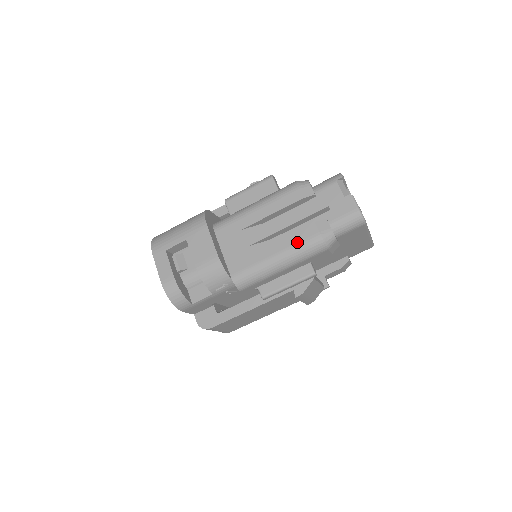
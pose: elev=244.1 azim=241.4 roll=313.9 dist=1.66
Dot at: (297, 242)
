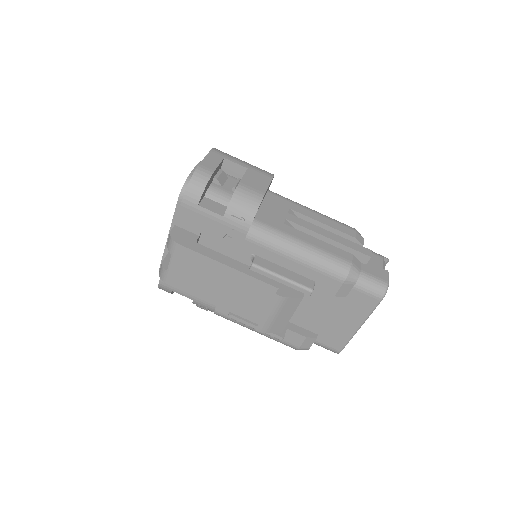
Dot at: (329, 251)
